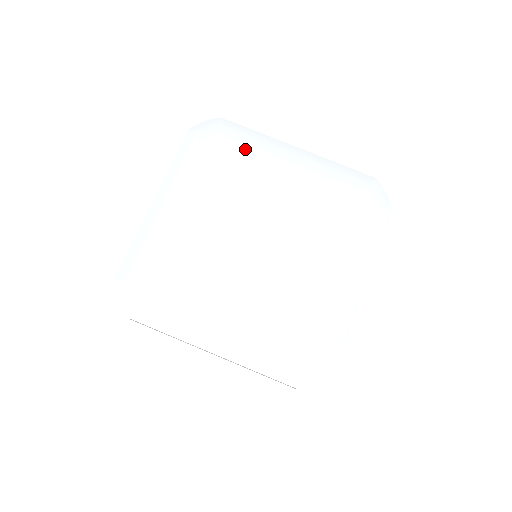
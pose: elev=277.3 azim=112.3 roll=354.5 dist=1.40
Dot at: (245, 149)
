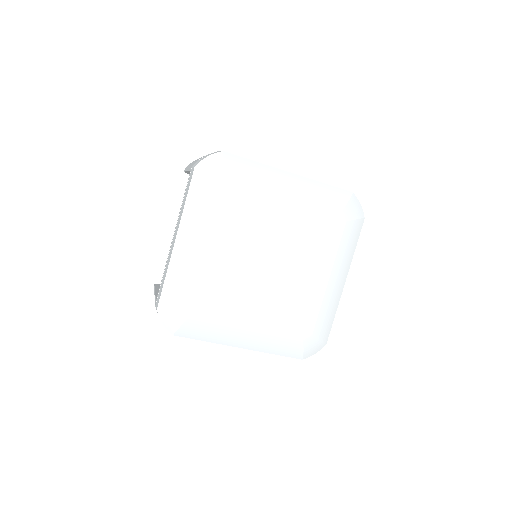
Dot at: (249, 183)
